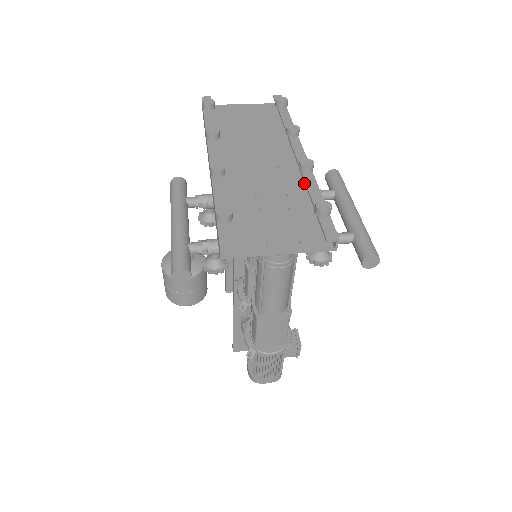
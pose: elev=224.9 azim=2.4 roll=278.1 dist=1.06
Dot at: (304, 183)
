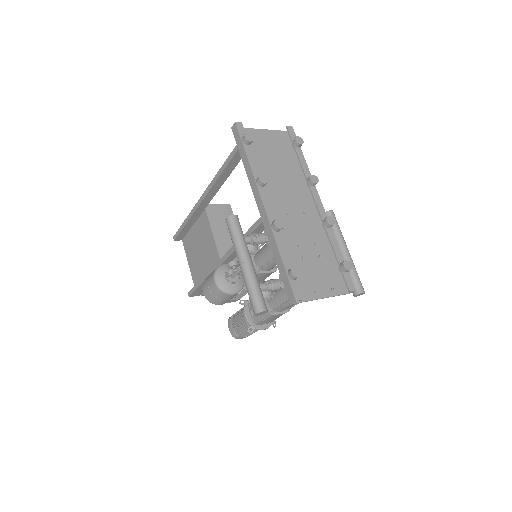
Dot at: (322, 231)
